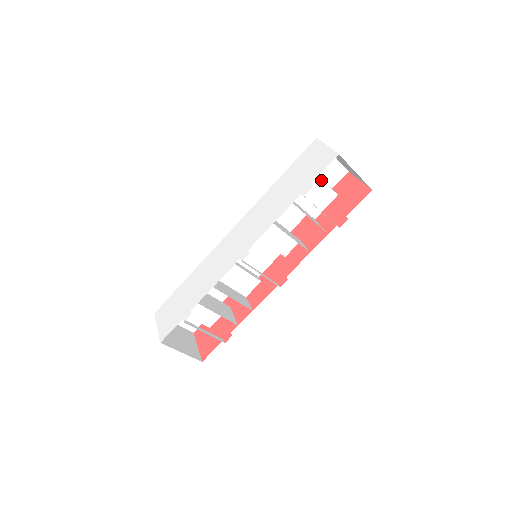
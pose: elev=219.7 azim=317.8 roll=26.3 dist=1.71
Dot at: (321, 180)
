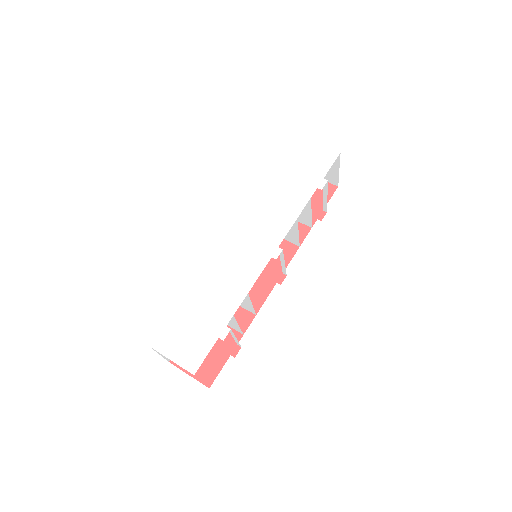
Dot at: occluded
